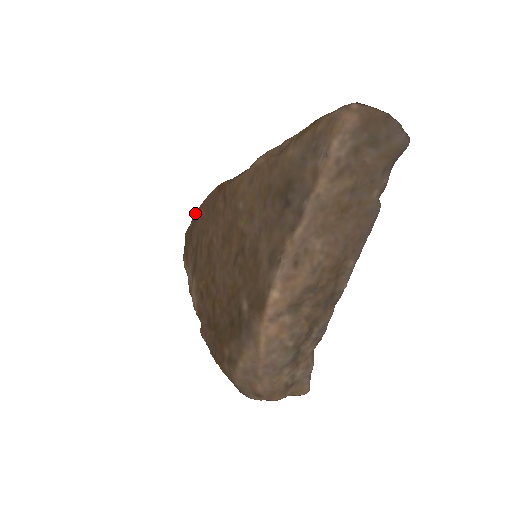
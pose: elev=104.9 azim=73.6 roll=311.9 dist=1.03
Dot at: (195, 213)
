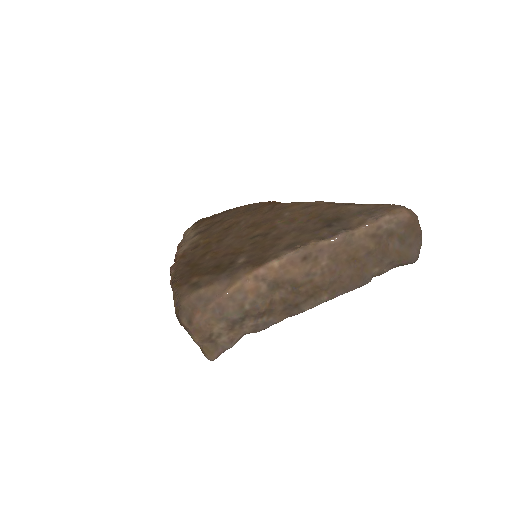
Dot at: occluded
